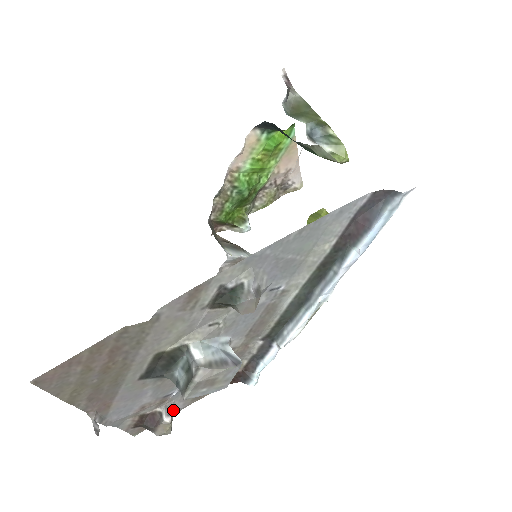
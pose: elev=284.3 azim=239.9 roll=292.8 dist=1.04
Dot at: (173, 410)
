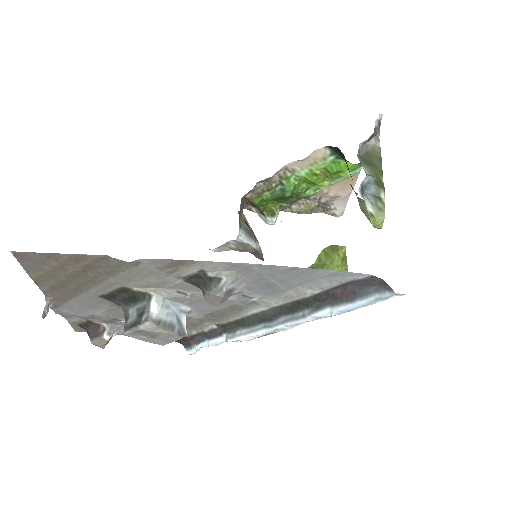
Dot at: (116, 332)
